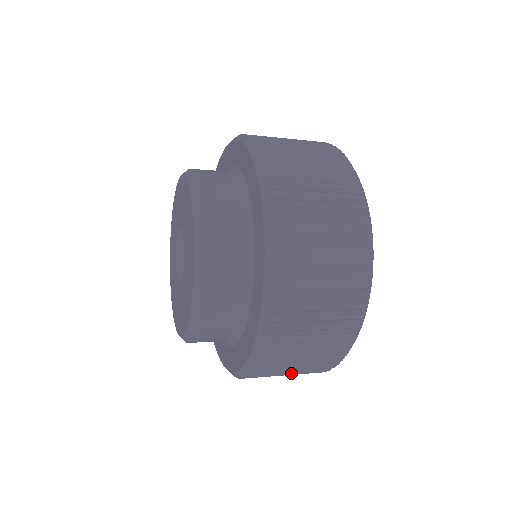
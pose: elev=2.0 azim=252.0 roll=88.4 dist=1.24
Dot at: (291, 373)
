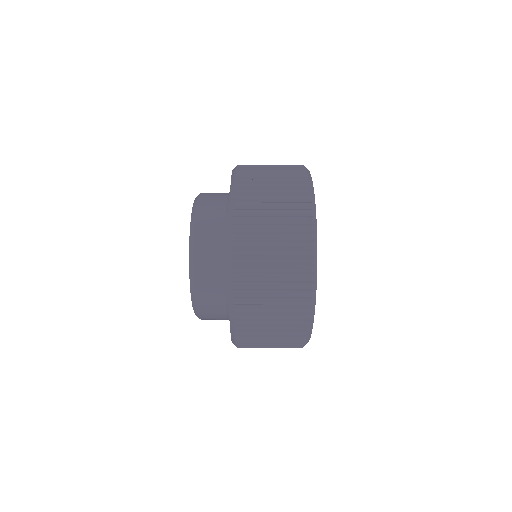
Dot at: (277, 268)
